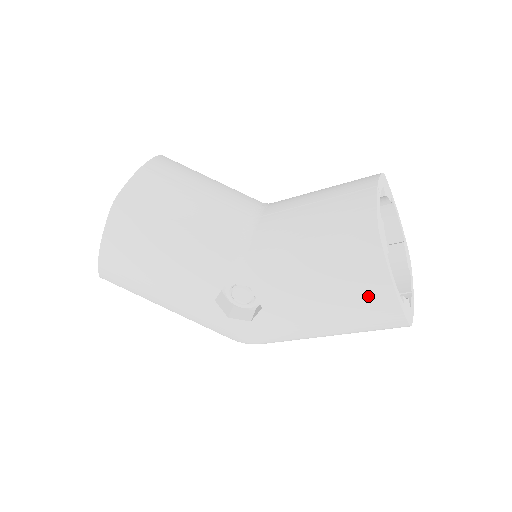
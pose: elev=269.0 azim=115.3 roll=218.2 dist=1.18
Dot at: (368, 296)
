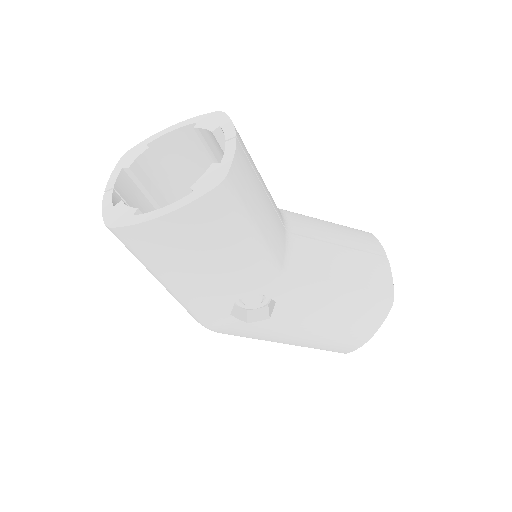
Dot at: (351, 336)
